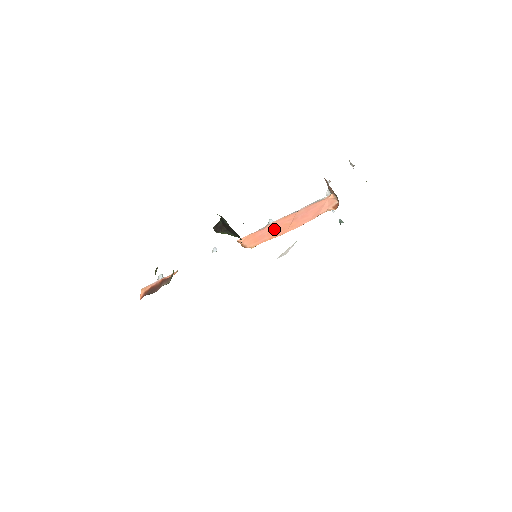
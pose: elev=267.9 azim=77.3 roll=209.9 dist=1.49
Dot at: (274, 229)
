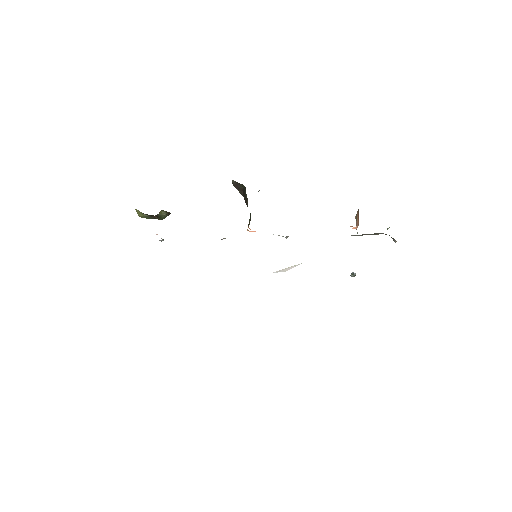
Dot at: occluded
